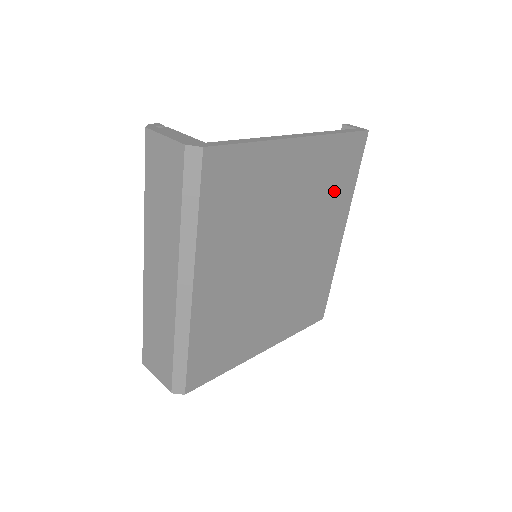
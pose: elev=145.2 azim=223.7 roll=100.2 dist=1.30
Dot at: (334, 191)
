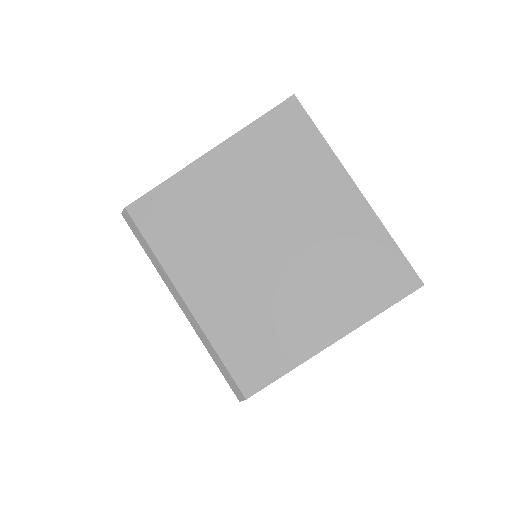
Dot at: (295, 162)
